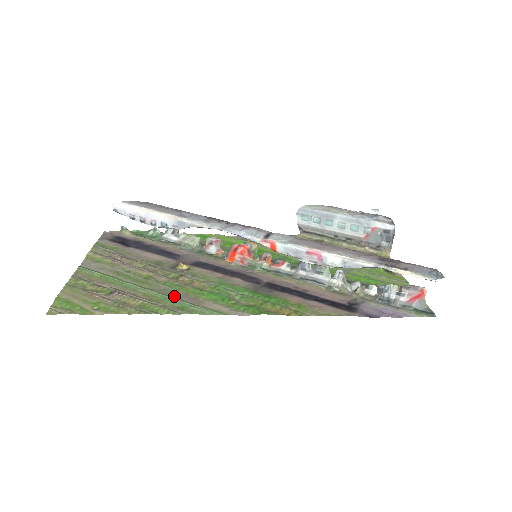
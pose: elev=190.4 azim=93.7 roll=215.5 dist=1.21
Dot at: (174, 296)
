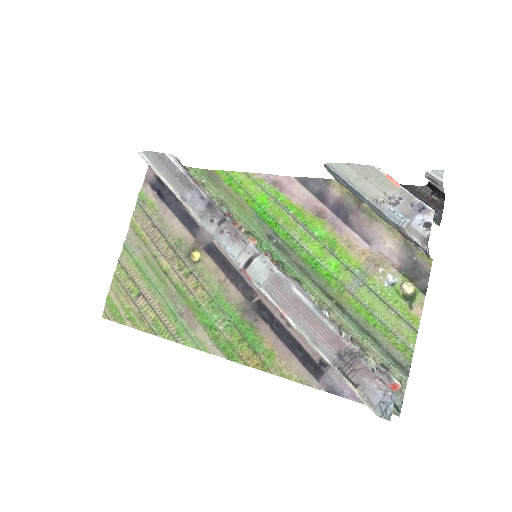
Dot at: (179, 309)
